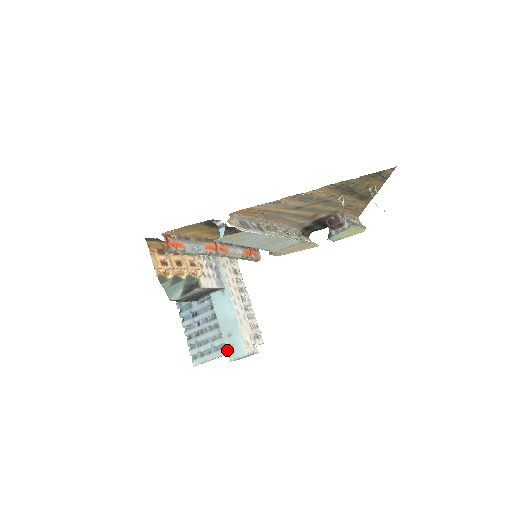
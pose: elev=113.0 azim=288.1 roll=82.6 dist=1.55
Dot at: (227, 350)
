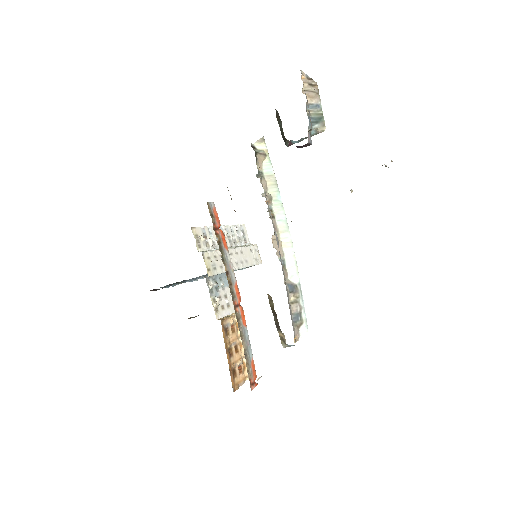
Dot at: occluded
